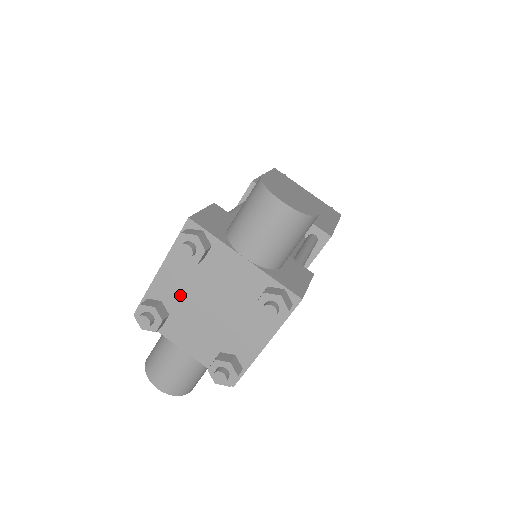
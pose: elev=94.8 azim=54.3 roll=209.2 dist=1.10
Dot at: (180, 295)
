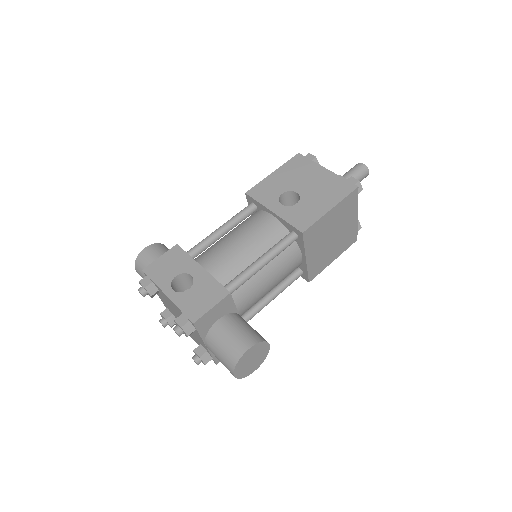
Dot at: (169, 303)
